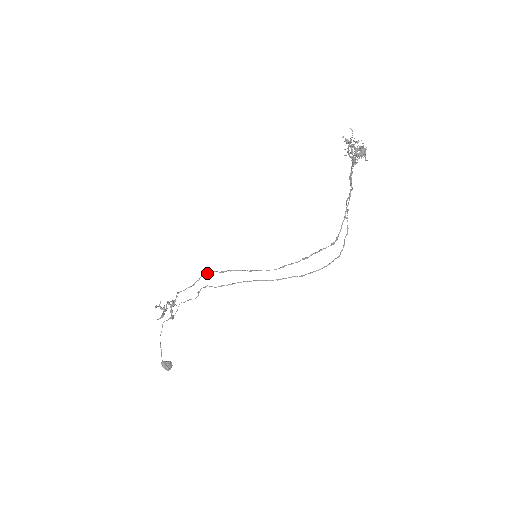
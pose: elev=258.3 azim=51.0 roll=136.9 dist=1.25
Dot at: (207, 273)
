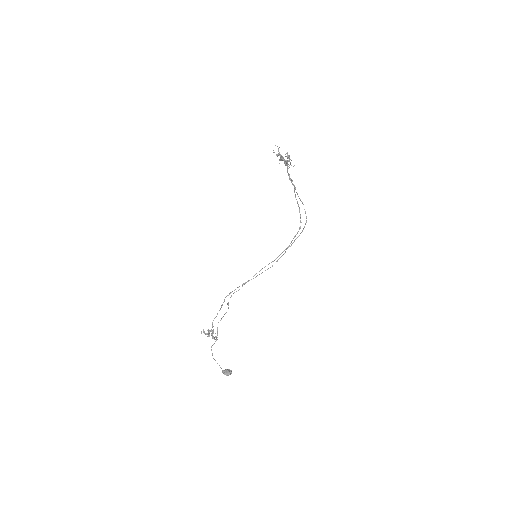
Dot at: (228, 295)
